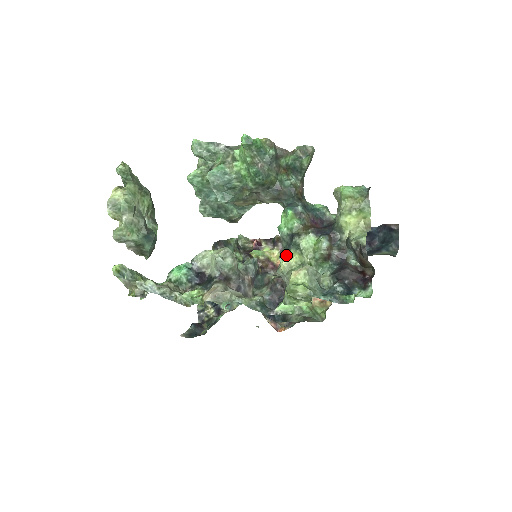
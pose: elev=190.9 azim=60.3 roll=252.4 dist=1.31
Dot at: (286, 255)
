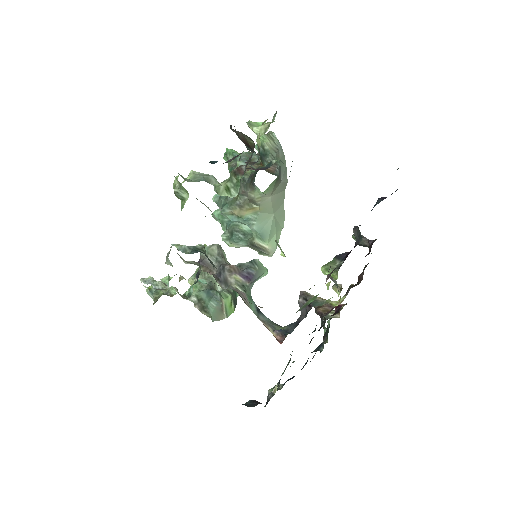
Dot at: occluded
